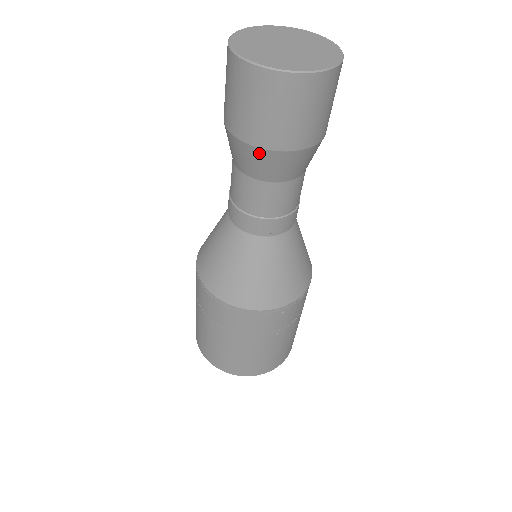
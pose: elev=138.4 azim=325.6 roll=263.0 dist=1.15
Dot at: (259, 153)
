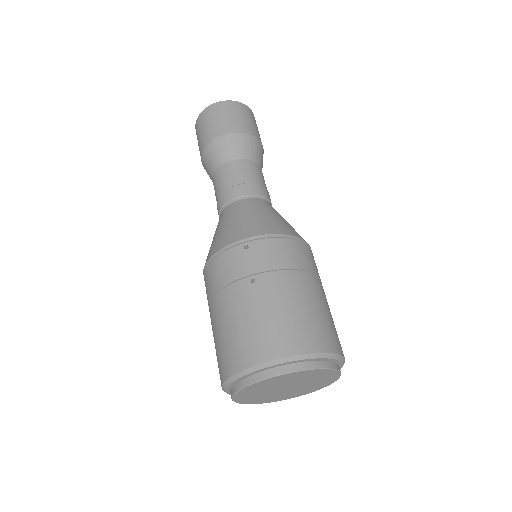
Dot at: (206, 153)
